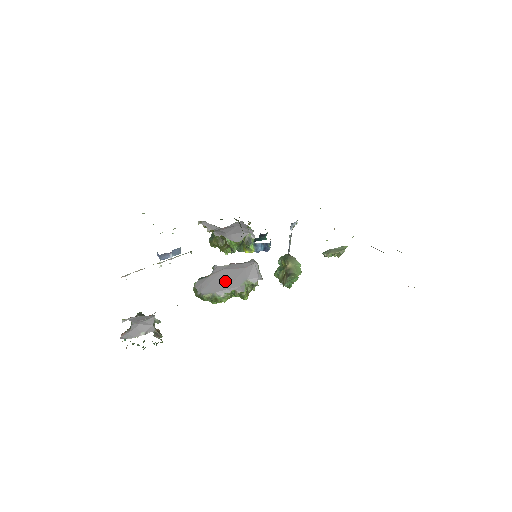
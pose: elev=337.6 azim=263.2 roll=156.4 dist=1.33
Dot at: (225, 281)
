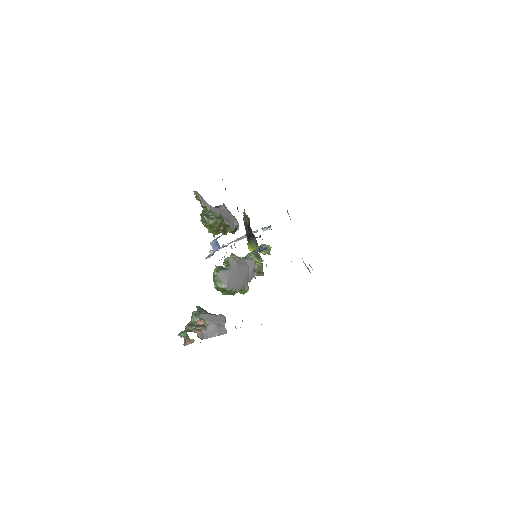
Dot at: (240, 277)
